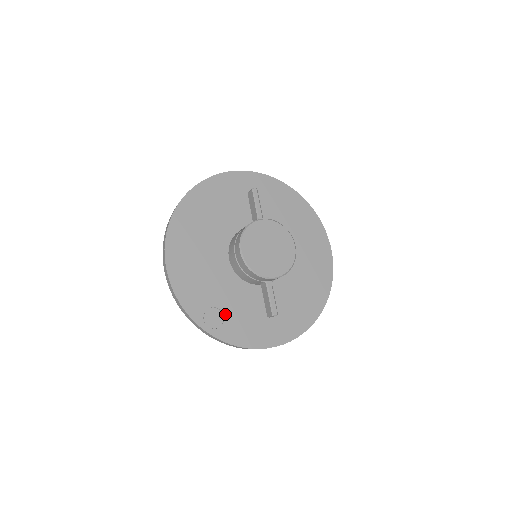
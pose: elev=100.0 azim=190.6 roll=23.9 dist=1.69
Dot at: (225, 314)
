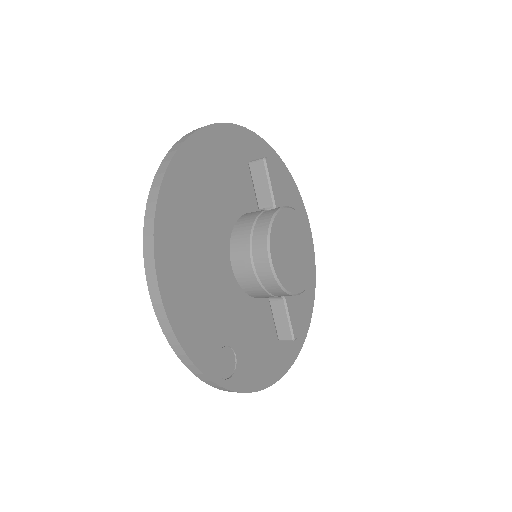
Dot at: (236, 352)
